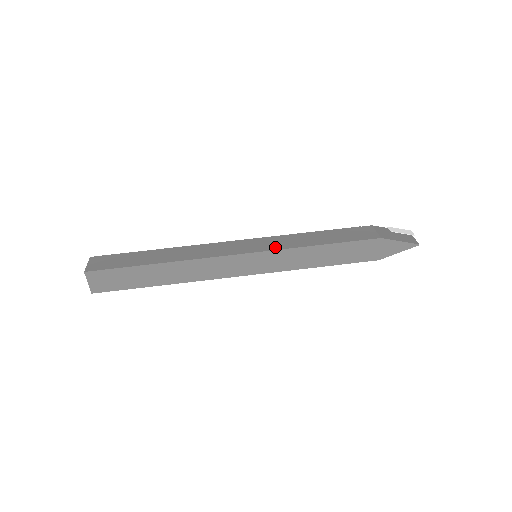
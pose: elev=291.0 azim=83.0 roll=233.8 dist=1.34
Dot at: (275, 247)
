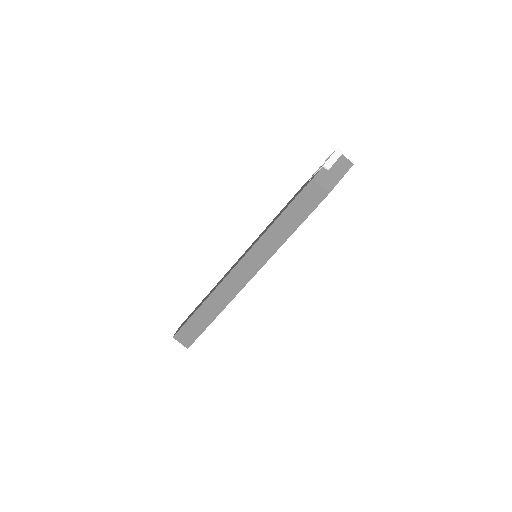
Dot at: (269, 254)
